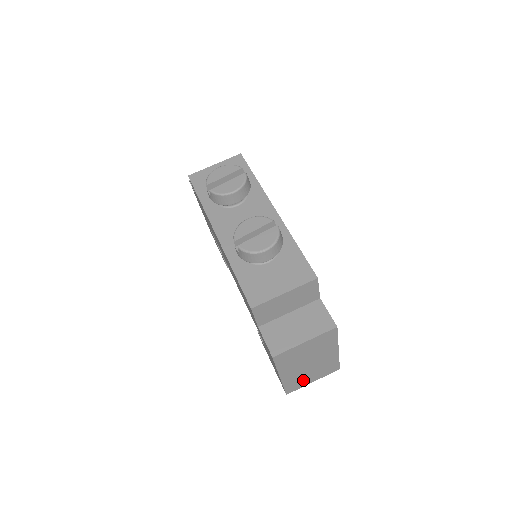
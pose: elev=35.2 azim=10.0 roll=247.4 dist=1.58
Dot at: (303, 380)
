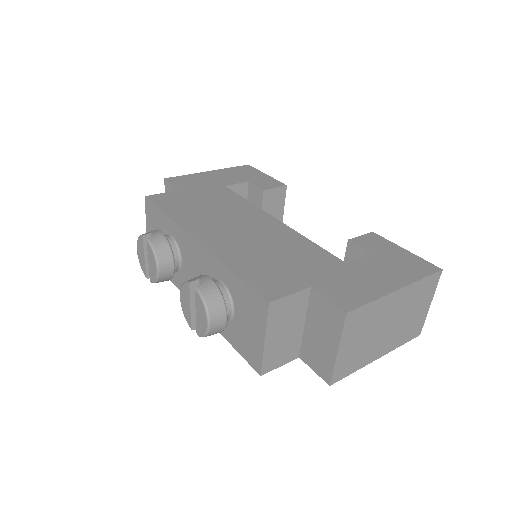
Dot at: (413, 321)
